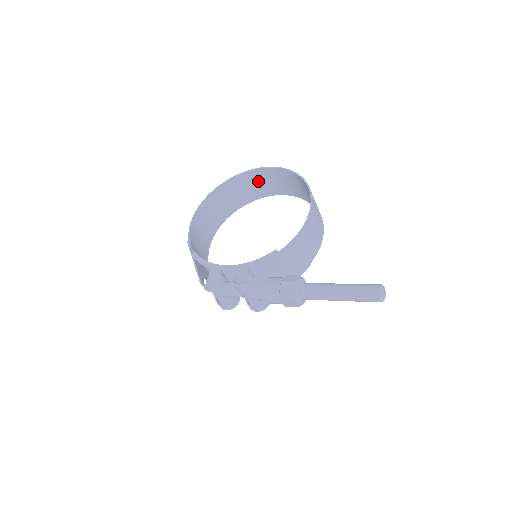
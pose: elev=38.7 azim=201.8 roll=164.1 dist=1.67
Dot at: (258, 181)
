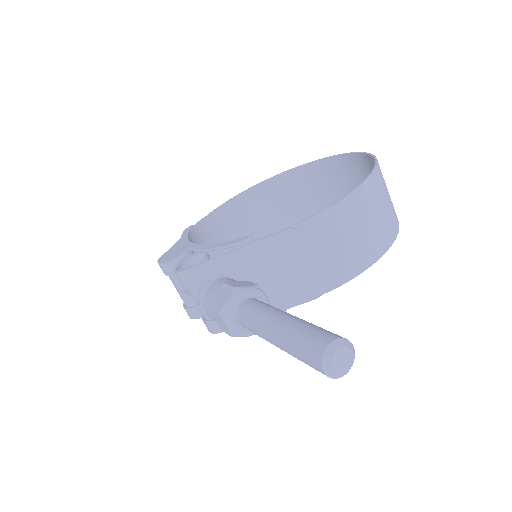
Dot at: (343, 177)
